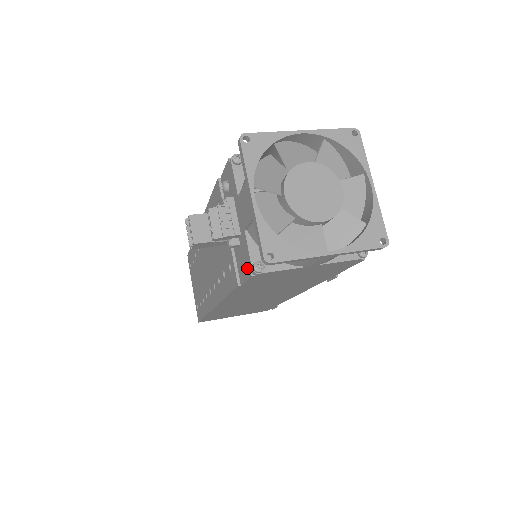
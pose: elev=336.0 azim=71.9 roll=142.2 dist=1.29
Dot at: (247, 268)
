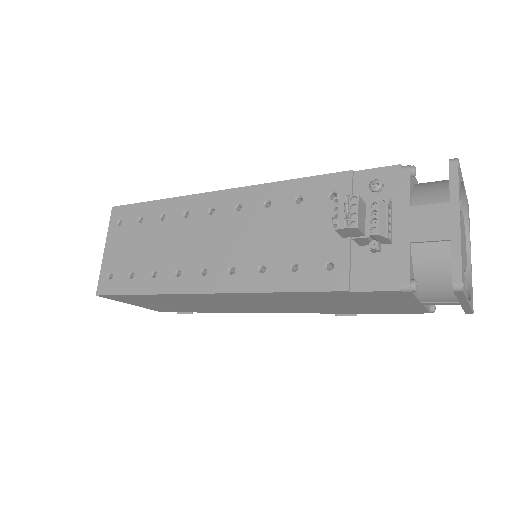
Dot at: (392, 280)
